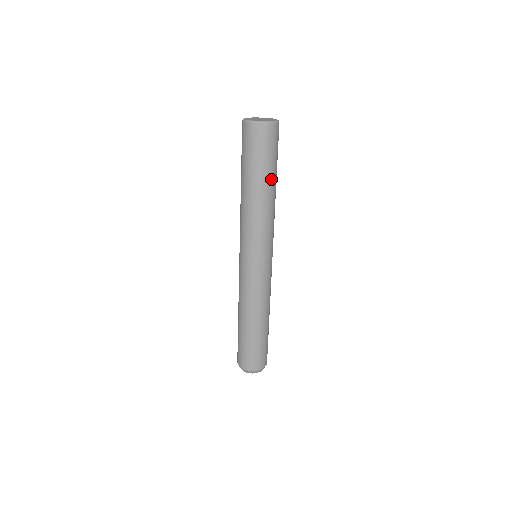
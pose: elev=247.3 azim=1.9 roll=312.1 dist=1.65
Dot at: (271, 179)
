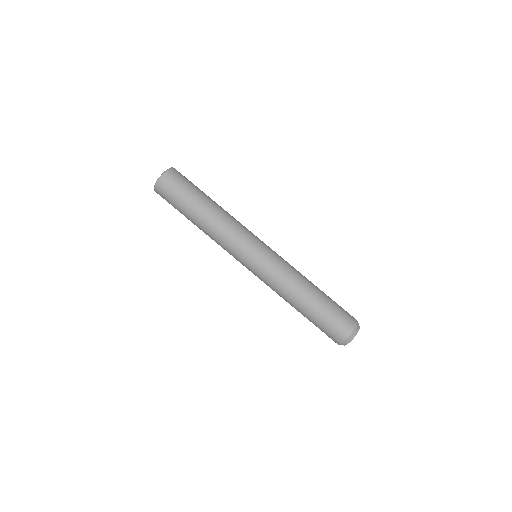
Dot at: (196, 207)
